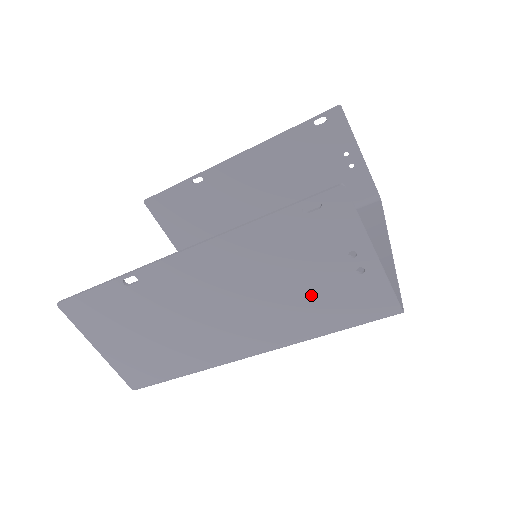
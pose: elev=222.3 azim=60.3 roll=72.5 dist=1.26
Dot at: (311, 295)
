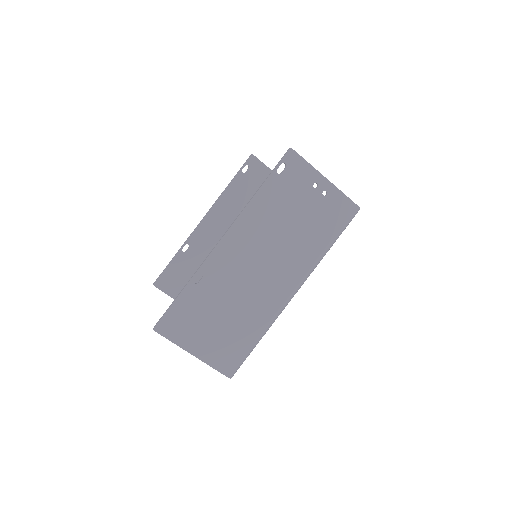
Dot at: (307, 225)
